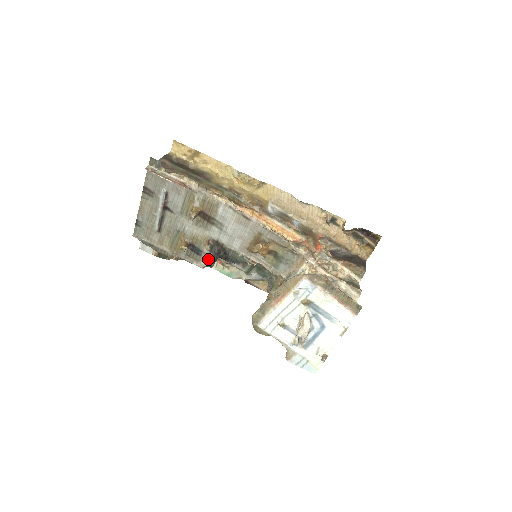
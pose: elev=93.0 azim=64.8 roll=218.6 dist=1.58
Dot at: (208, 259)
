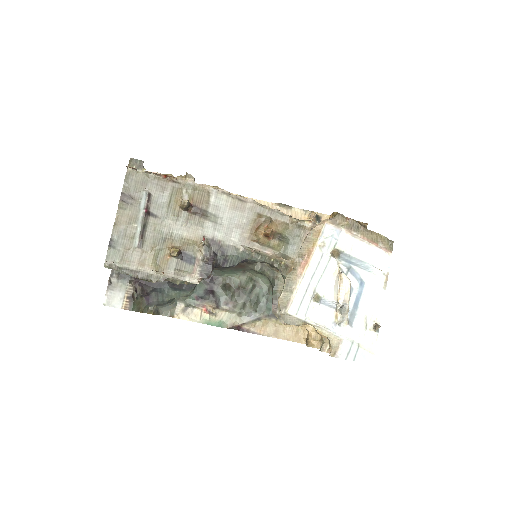
Dot at: (203, 267)
